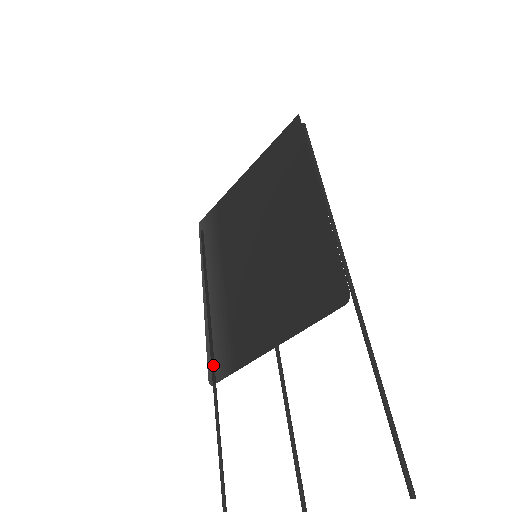
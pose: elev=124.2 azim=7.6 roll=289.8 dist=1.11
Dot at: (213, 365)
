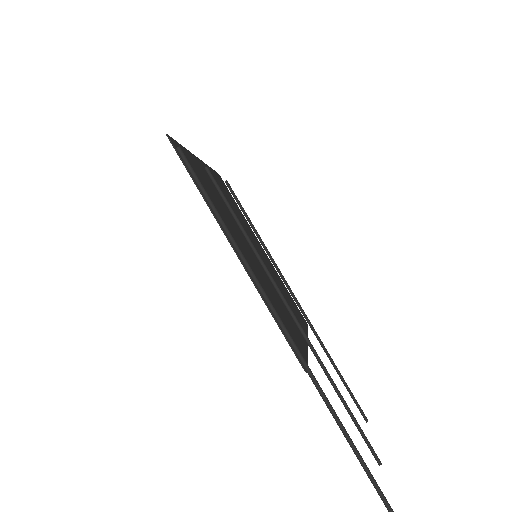
Dot at: occluded
